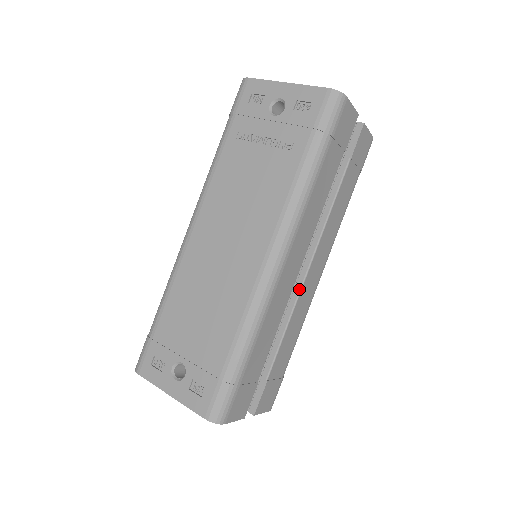
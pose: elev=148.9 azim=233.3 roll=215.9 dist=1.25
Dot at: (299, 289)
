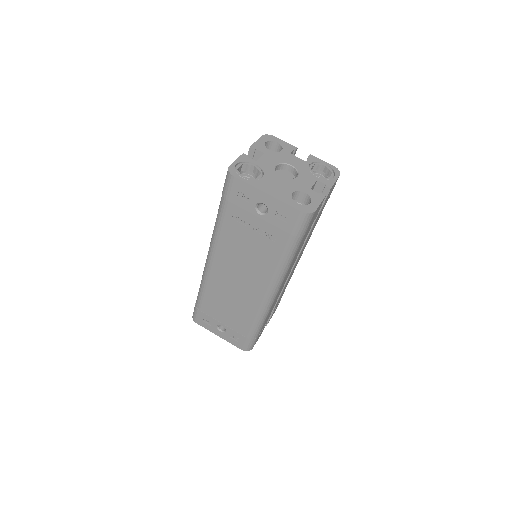
Dot at: (288, 277)
